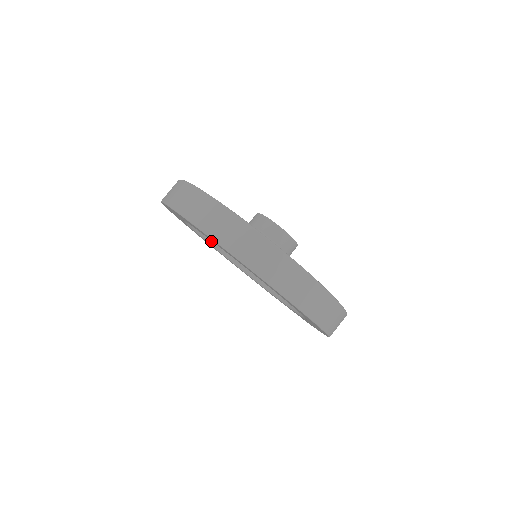
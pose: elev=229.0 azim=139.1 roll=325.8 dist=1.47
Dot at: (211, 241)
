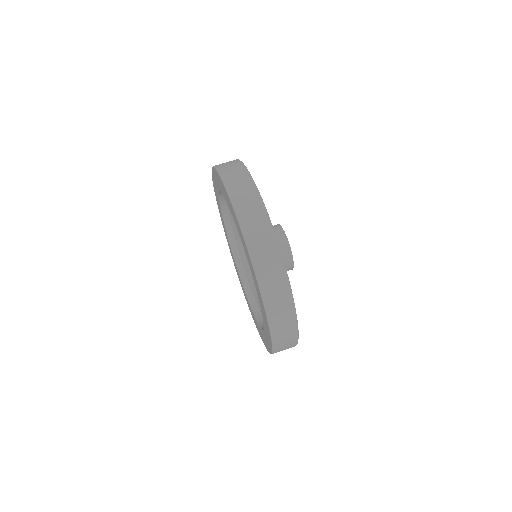
Dot at: occluded
